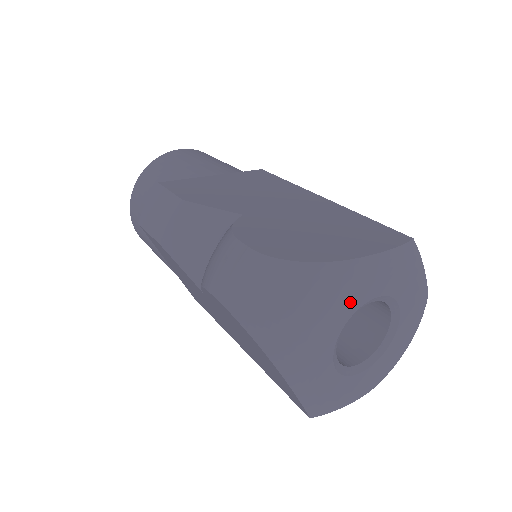
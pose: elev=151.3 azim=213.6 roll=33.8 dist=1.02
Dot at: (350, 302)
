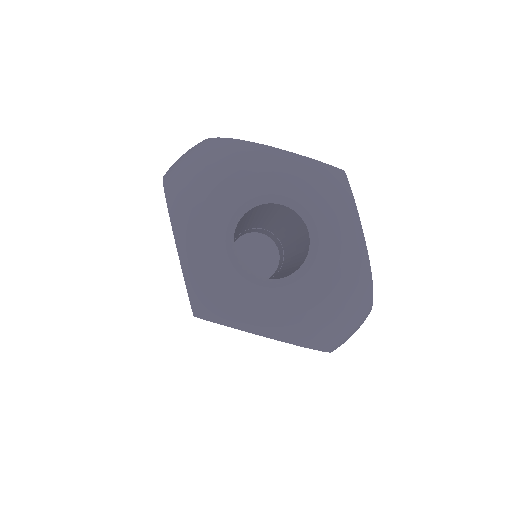
Dot at: (252, 181)
